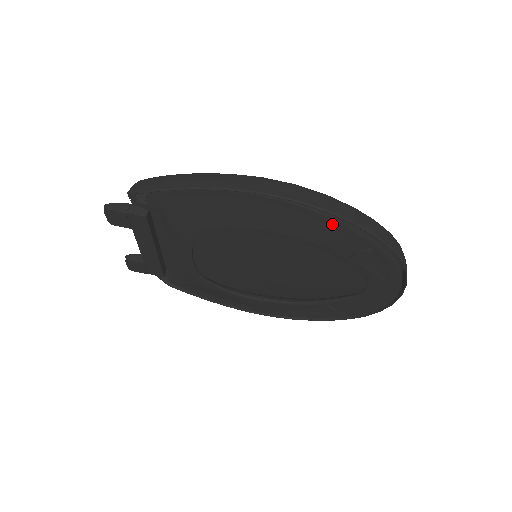
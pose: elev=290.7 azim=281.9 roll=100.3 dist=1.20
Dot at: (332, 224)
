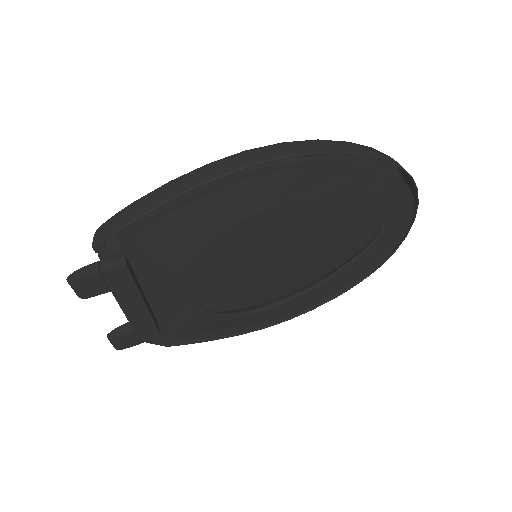
Dot at: (339, 166)
